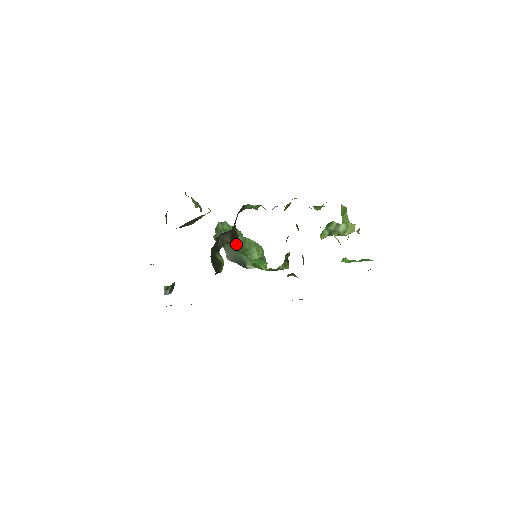
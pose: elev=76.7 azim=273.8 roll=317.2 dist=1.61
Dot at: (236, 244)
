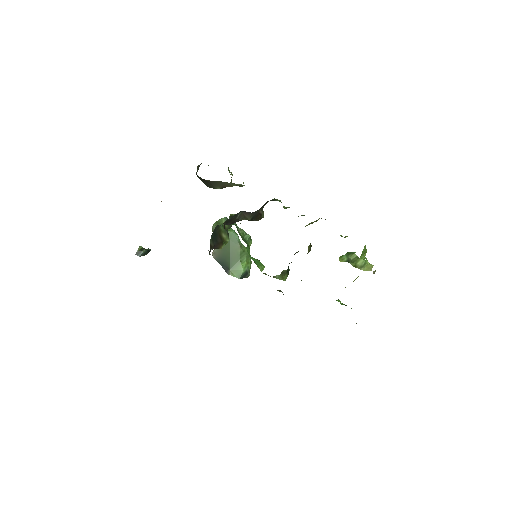
Dot at: (243, 235)
